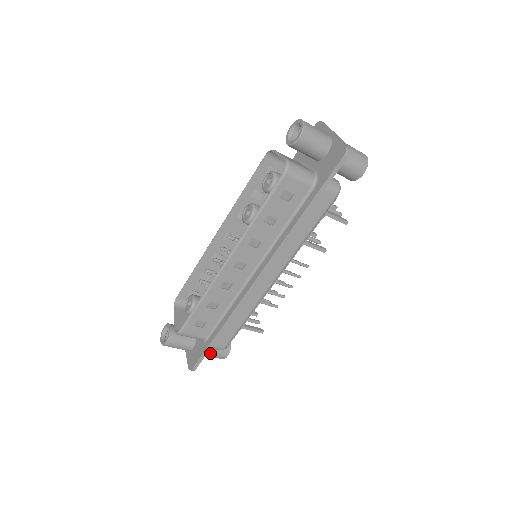
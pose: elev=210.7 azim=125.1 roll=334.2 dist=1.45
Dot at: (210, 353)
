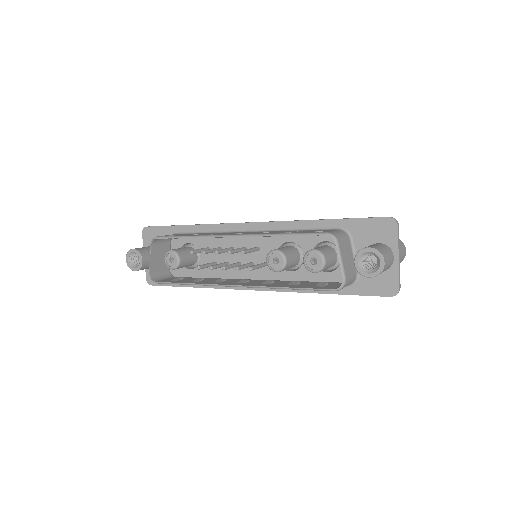
Dot at: occluded
